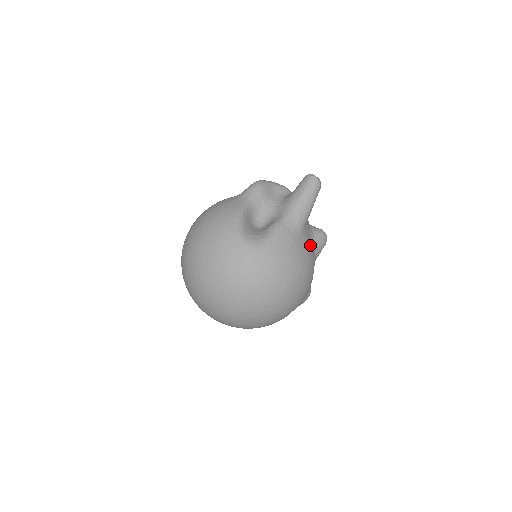
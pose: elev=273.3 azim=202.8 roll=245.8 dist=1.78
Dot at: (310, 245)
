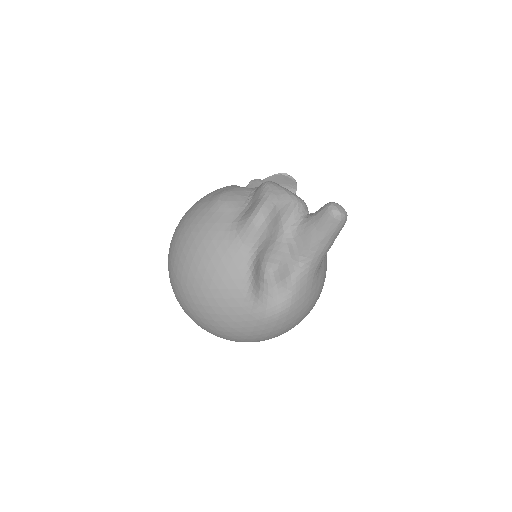
Dot at: (325, 260)
